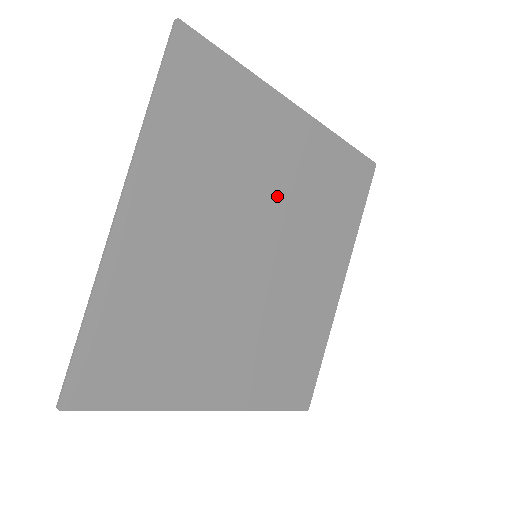
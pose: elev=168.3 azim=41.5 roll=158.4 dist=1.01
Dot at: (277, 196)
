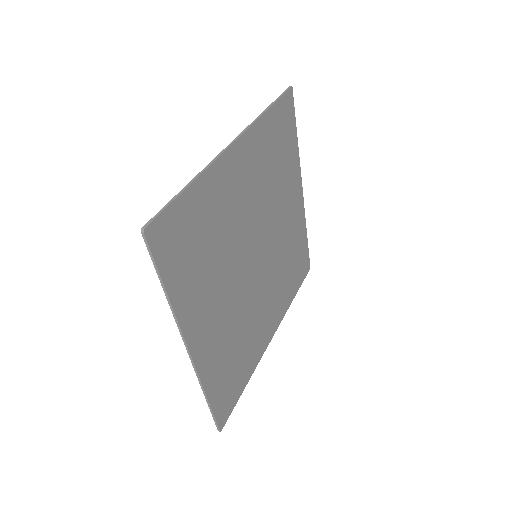
Dot at: (278, 229)
